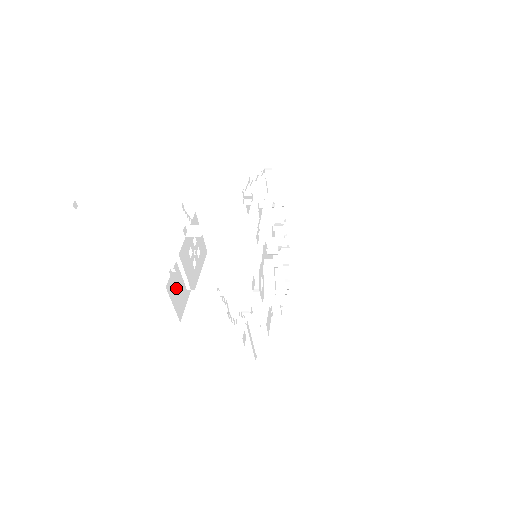
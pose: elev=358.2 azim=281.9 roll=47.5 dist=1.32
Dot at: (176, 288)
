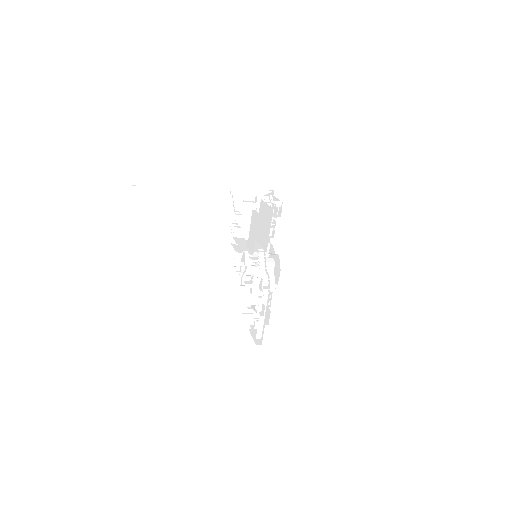
Dot at: occluded
